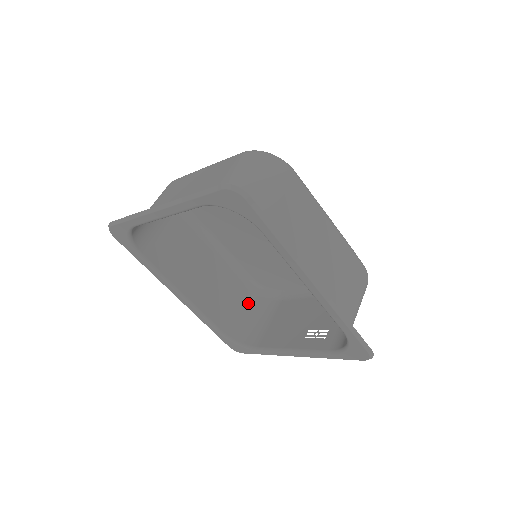
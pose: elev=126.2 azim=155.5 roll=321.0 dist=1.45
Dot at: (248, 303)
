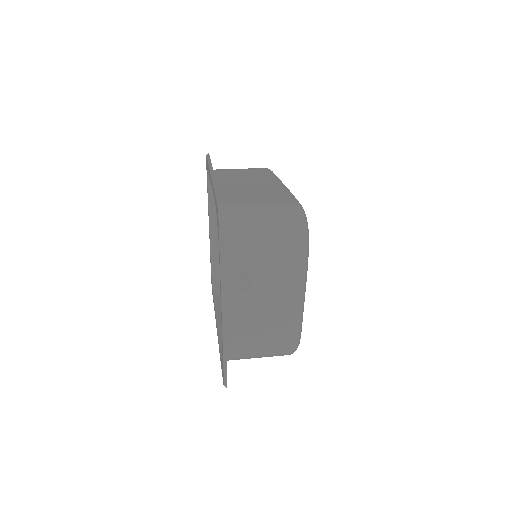
Dot at: occluded
